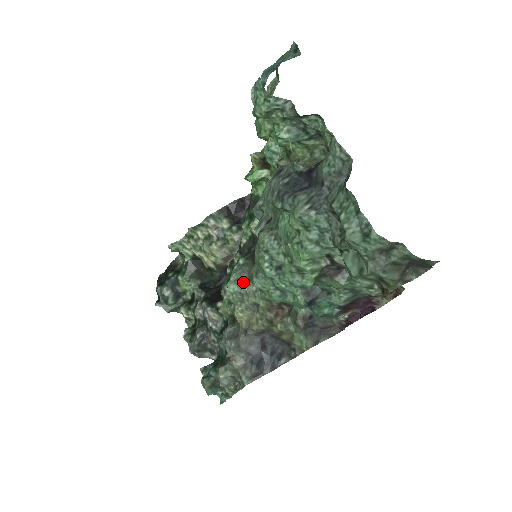
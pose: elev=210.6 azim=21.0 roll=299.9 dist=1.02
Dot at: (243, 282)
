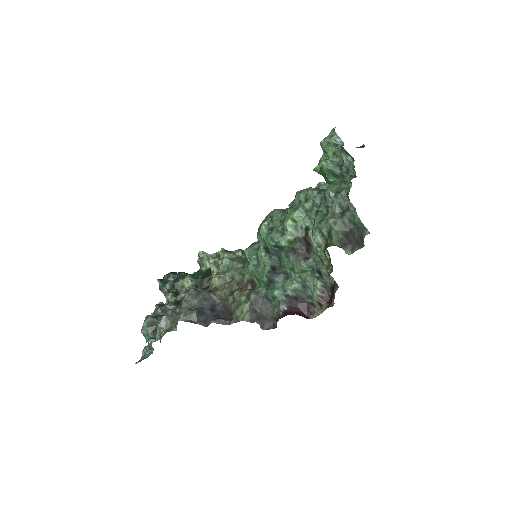
Dot at: (236, 261)
